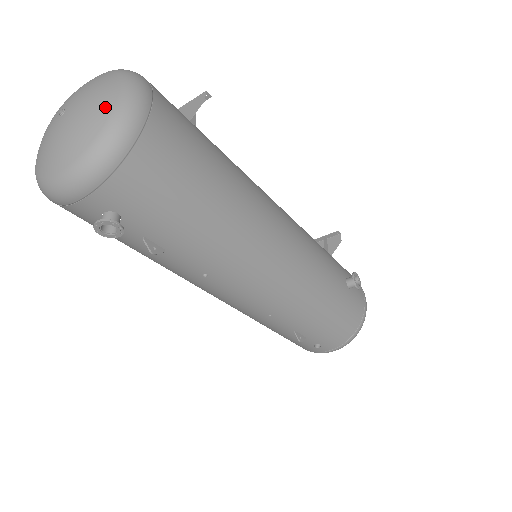
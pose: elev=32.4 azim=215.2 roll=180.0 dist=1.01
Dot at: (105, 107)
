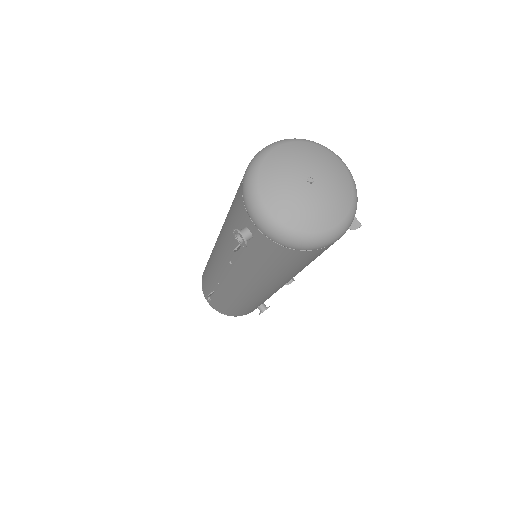
Dot at: (323, 225)
